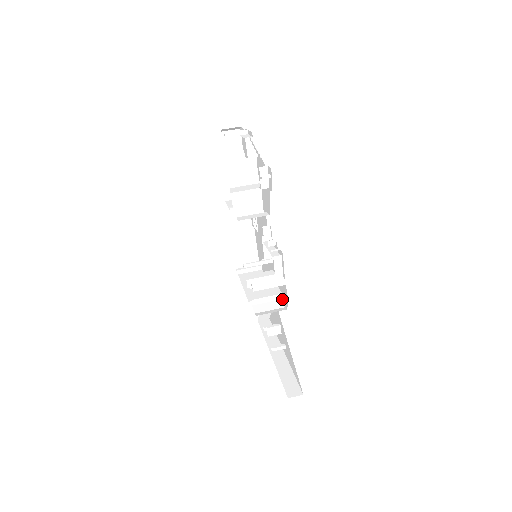
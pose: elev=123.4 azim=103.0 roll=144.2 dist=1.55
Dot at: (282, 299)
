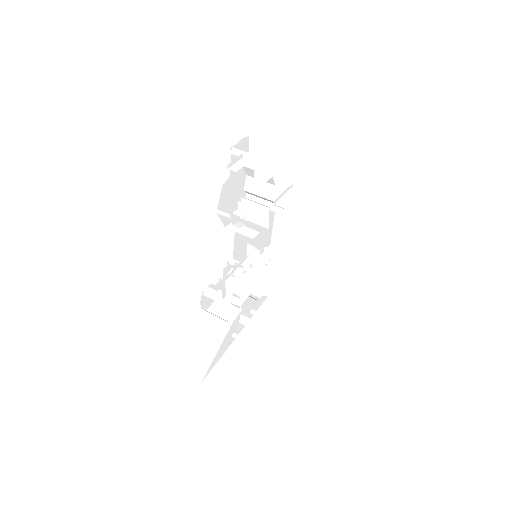
Dot at: (240, 310)
